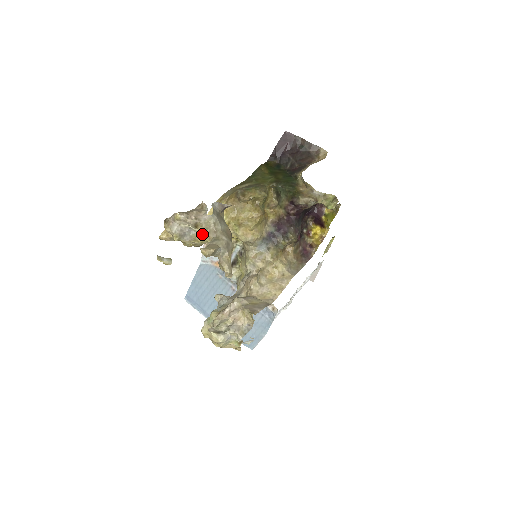
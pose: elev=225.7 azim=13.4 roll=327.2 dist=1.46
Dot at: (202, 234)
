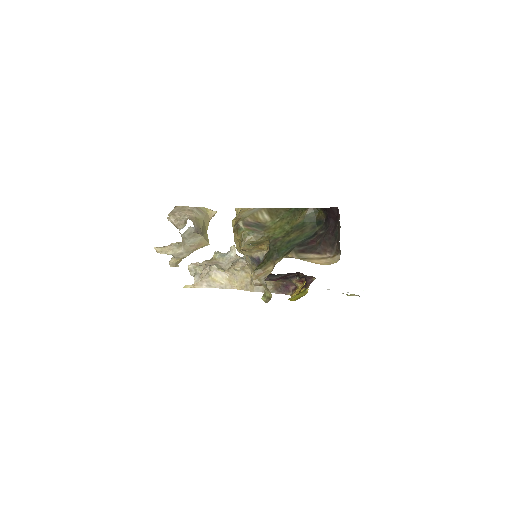
Dot at: occluded
